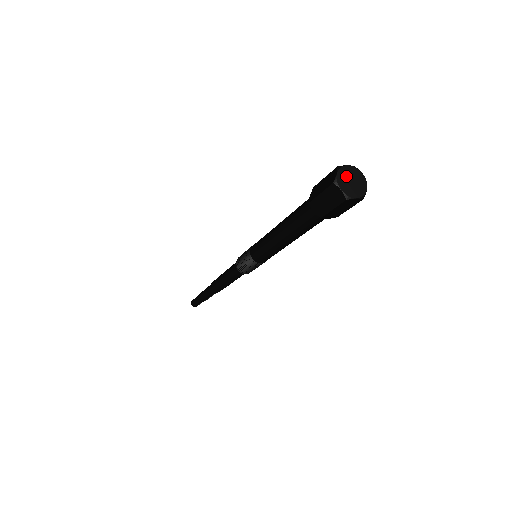
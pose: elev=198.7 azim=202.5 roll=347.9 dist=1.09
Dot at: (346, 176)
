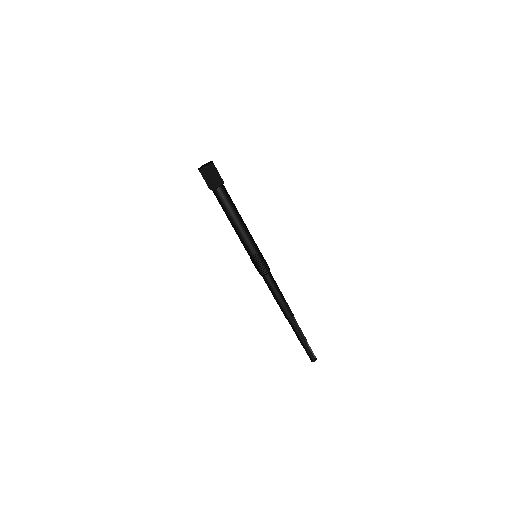
Dot at: occluded
